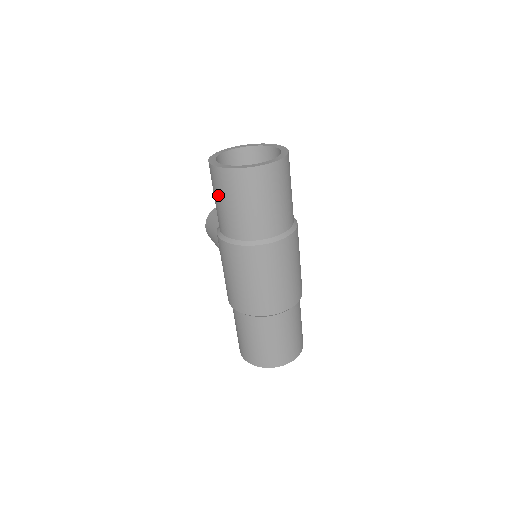
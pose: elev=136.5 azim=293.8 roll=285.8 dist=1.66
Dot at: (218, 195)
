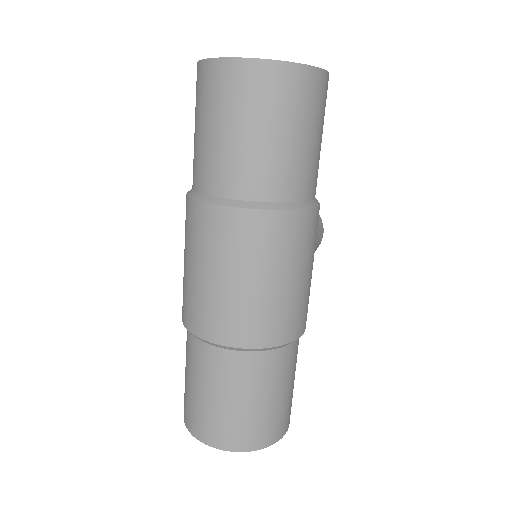
Dot at: occluded
